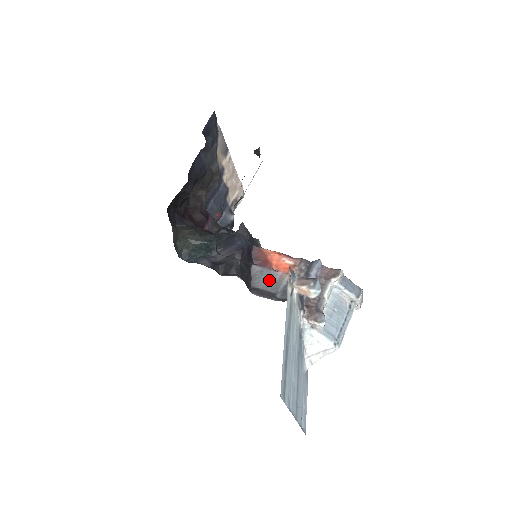
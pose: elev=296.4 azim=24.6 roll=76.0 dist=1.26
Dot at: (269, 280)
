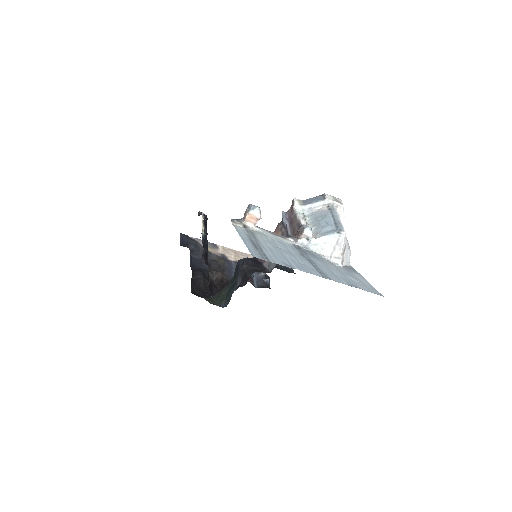
Dot at: occluded
